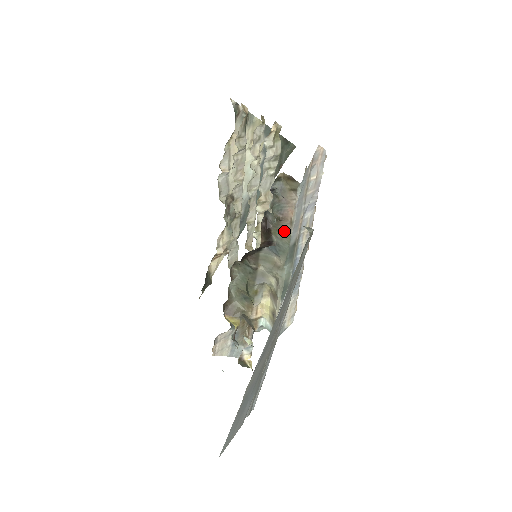
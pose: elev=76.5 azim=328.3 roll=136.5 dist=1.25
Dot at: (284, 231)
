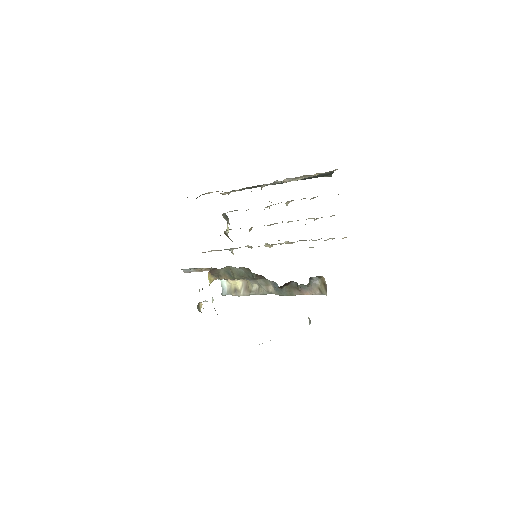
Dot at: (293, 292)
